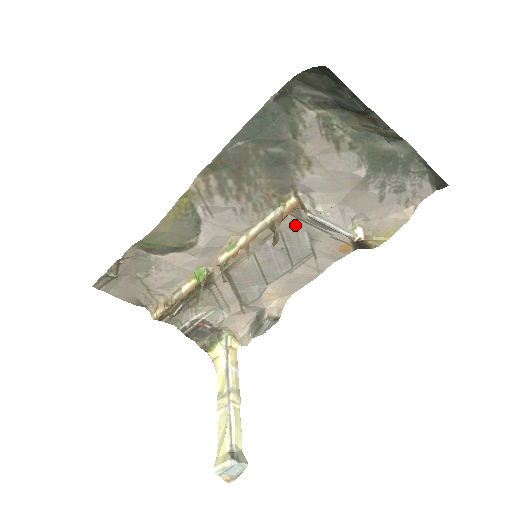
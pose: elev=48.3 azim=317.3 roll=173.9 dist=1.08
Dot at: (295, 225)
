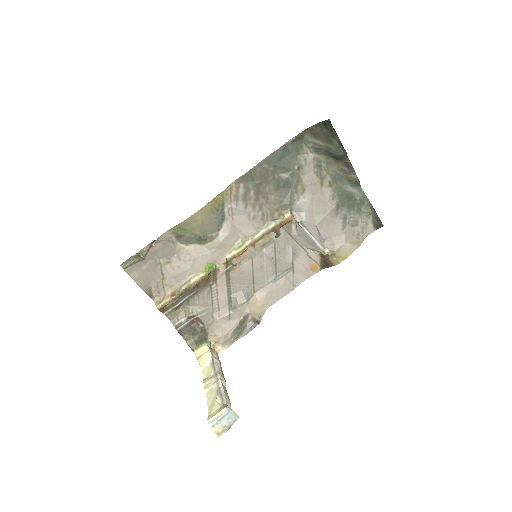
Dot at: (285, 239)
